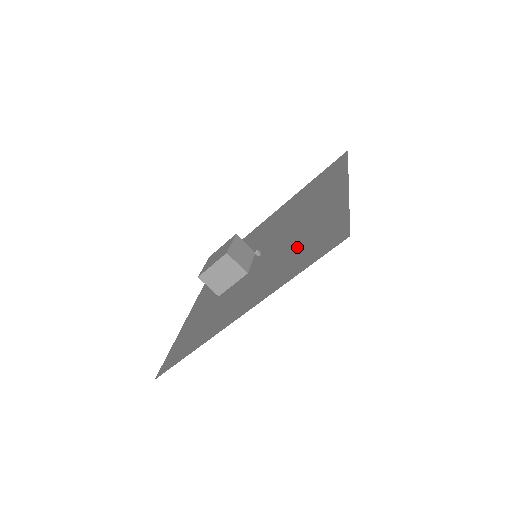
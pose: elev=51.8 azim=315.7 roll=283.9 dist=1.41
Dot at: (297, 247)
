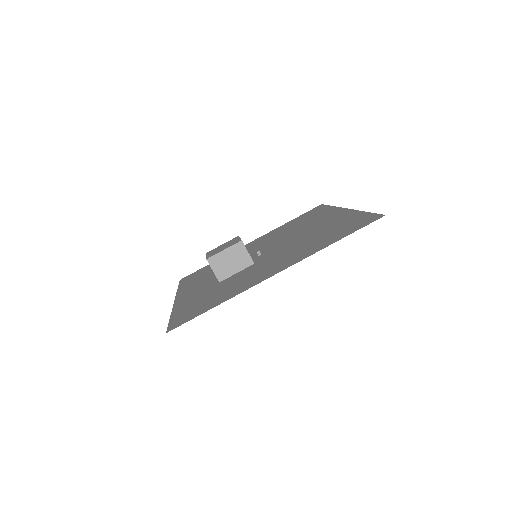
Dot at: (317, 237)
